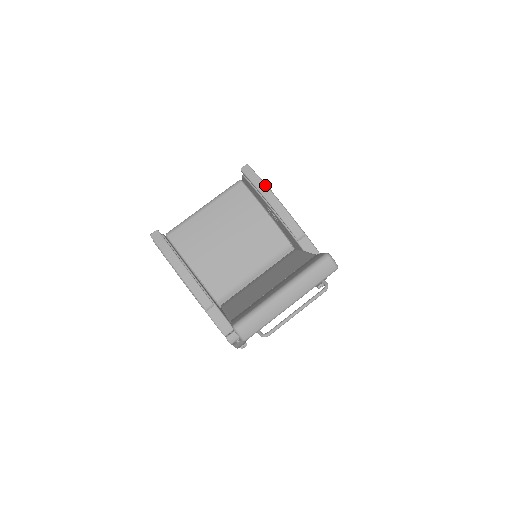
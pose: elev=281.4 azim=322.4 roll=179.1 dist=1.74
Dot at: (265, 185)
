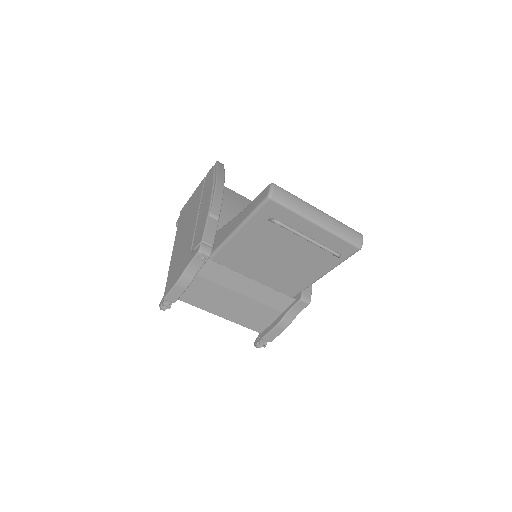
Dot at: occluded
